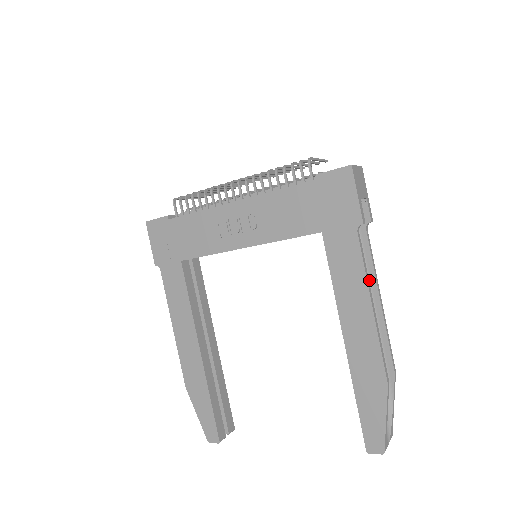
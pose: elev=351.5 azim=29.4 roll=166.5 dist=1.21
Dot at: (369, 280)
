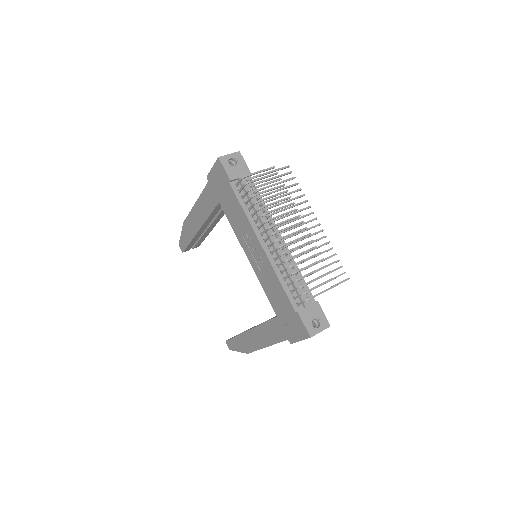
Dot at: occluded
